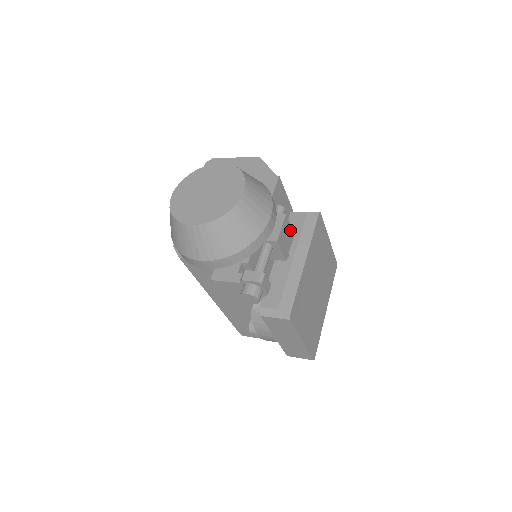
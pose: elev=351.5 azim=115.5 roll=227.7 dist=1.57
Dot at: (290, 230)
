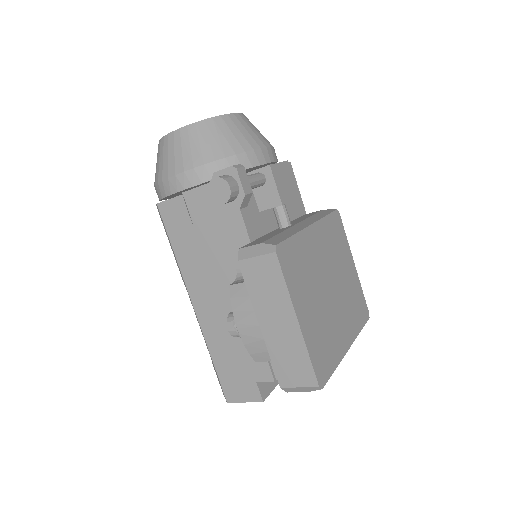
Dot at: (293, 185)
